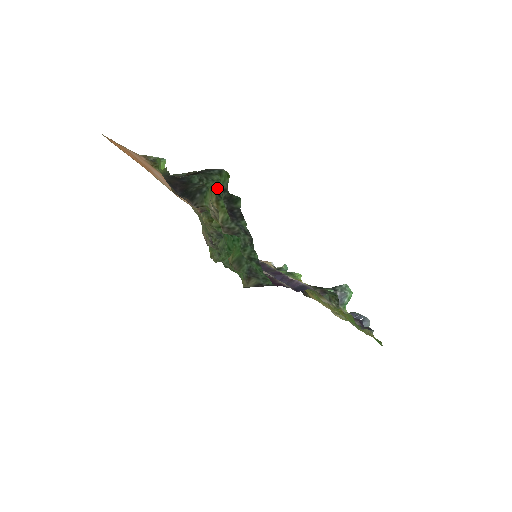
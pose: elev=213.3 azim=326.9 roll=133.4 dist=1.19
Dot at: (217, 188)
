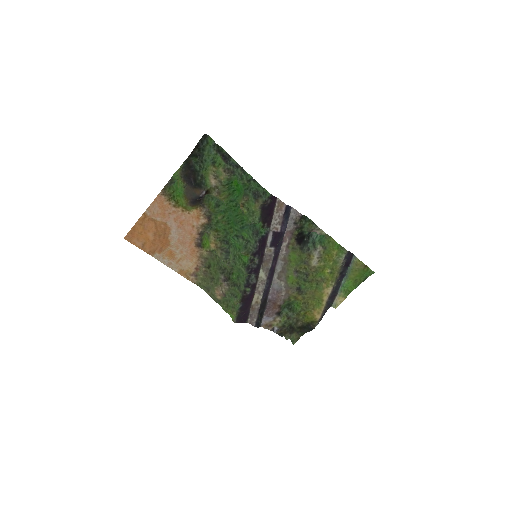
Dot at: (210, 161)
